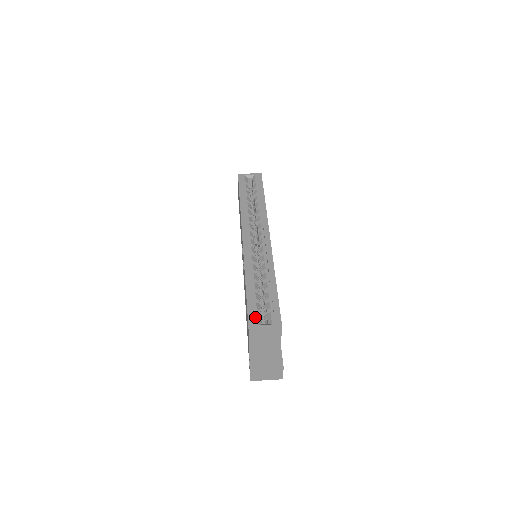
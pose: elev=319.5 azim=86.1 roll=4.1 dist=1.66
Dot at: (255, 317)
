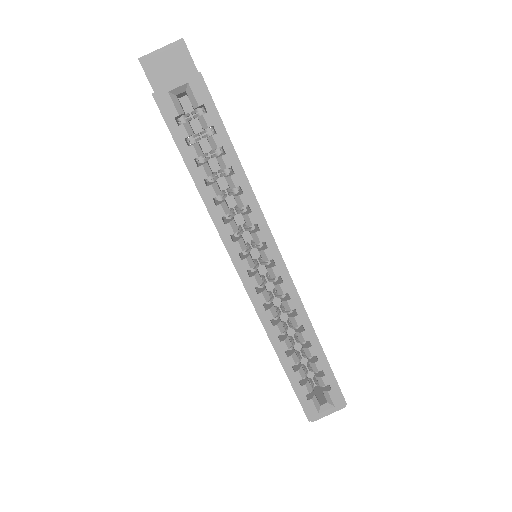
Dot at: (311, 405)
